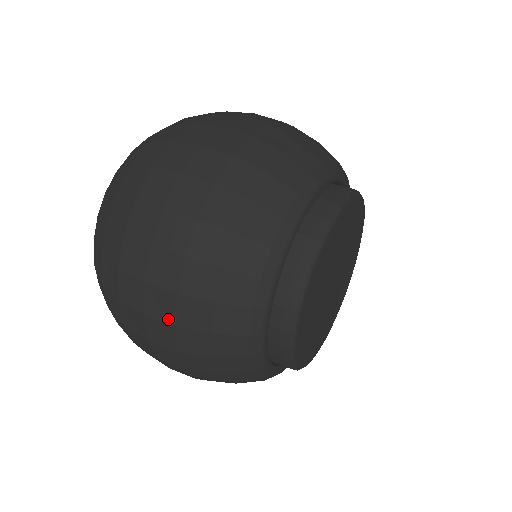
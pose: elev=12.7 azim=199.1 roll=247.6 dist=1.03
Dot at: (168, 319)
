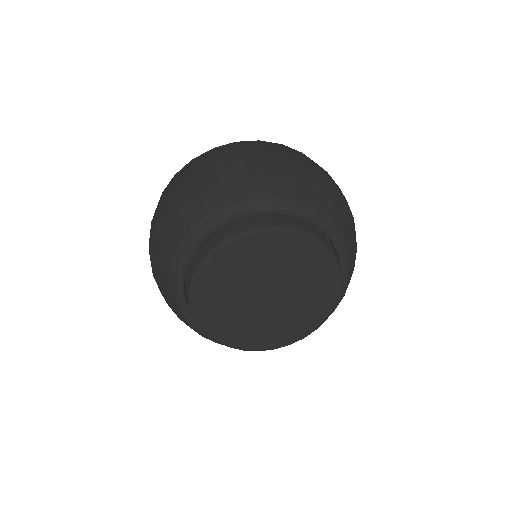
Dot at: (177, 189)
